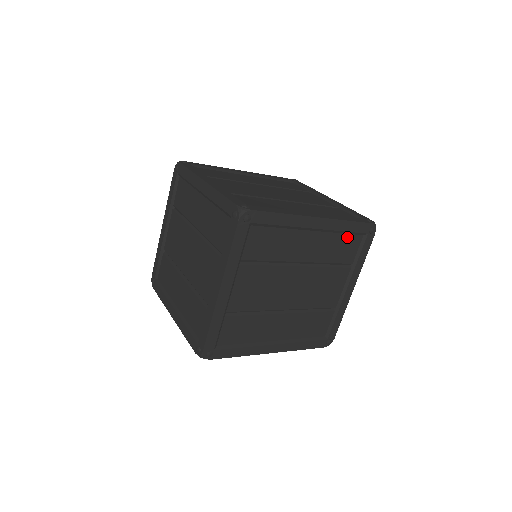
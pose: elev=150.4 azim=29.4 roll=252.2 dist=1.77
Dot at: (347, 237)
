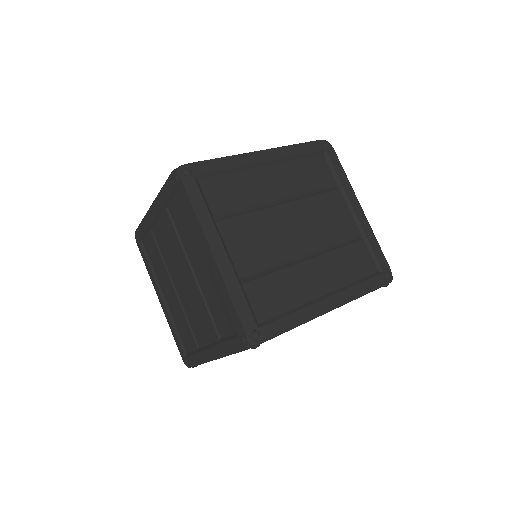
Dot at: occluded
